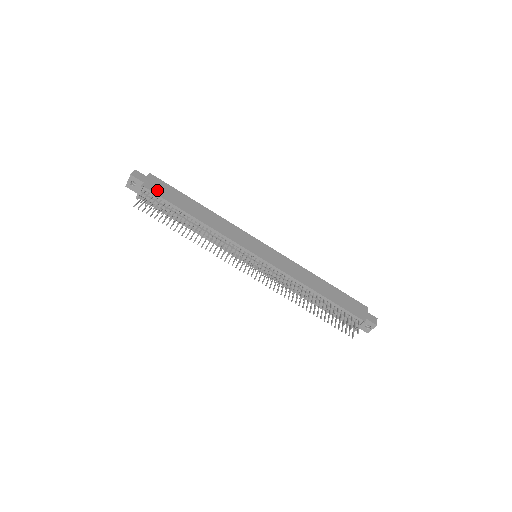
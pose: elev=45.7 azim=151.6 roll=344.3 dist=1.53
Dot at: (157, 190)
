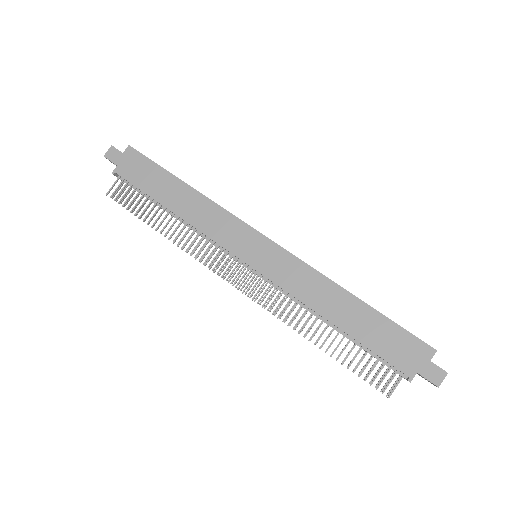
Dot at: (131, 174)
